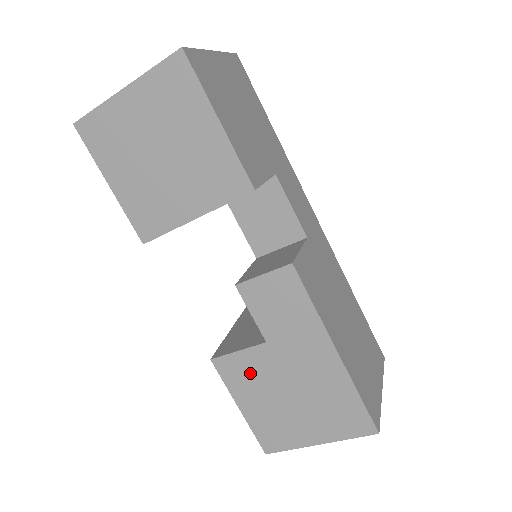
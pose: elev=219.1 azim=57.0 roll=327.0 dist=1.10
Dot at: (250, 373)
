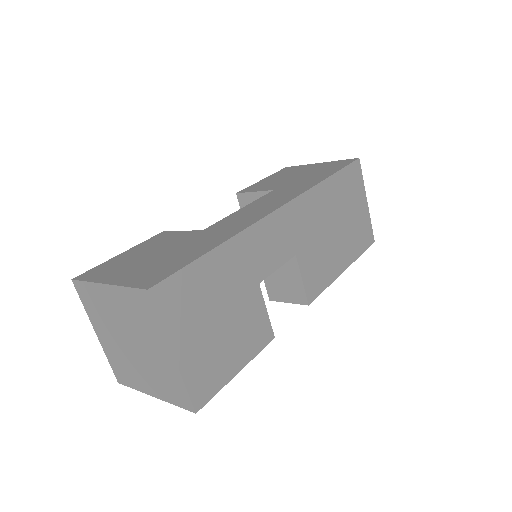
Dot at: occluded
